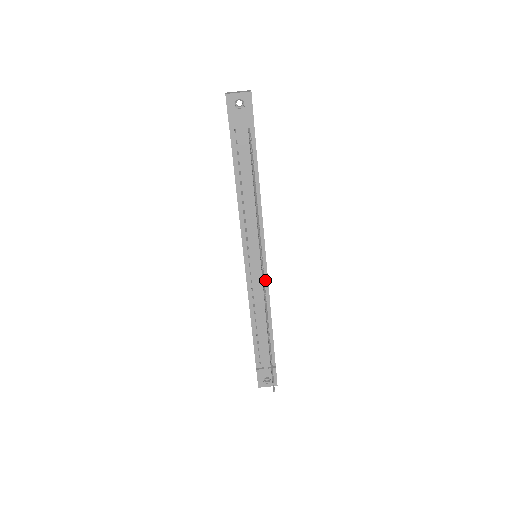
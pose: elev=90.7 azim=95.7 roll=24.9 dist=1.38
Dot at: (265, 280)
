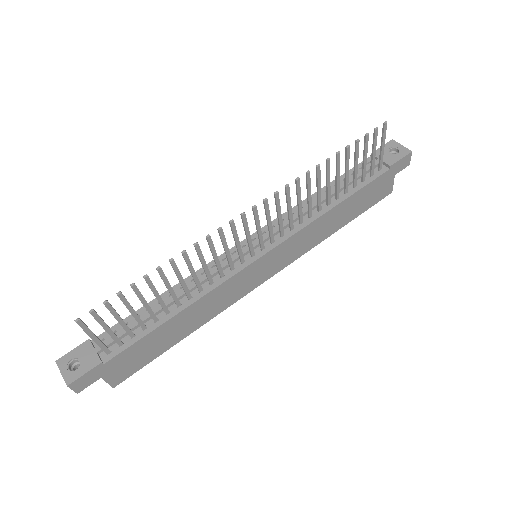
Dot at: (234, 271)
